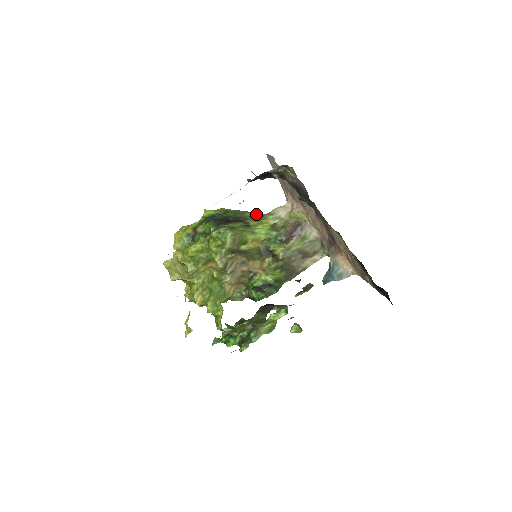
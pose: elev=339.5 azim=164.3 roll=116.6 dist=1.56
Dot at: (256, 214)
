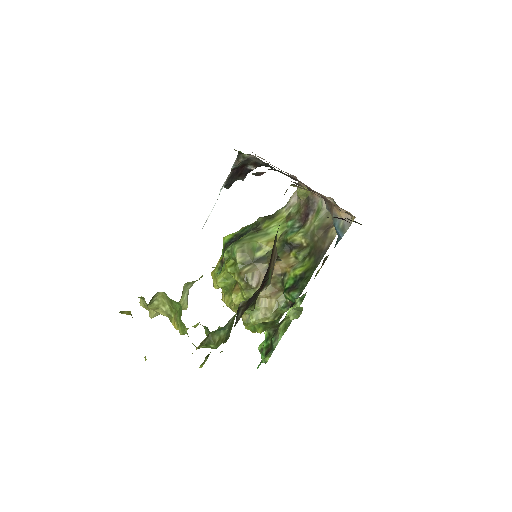
Dot at: (270, 215)
